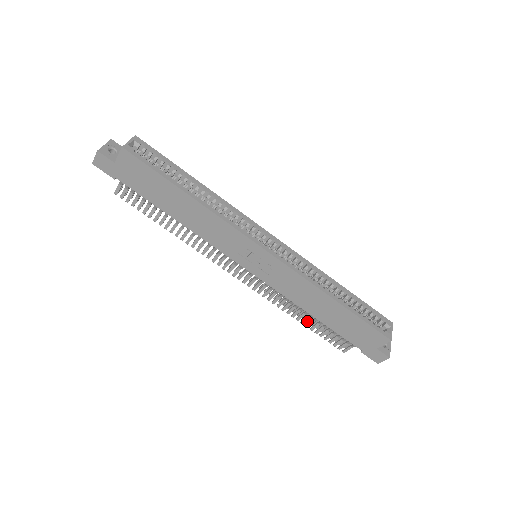
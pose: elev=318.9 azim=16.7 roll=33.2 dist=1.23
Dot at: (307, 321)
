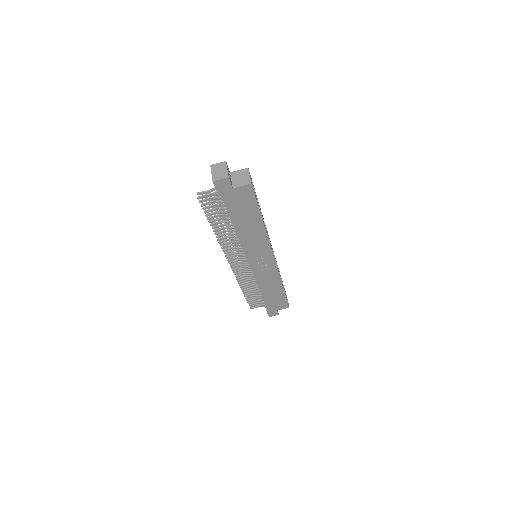
Dot at: occluded
